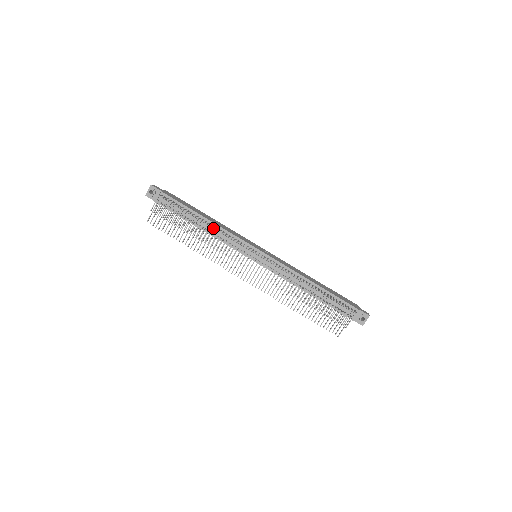
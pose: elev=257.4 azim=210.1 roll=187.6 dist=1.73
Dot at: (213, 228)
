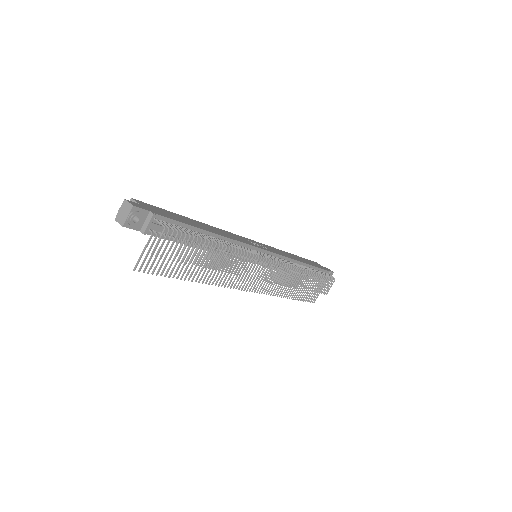
Dot at: occluded
